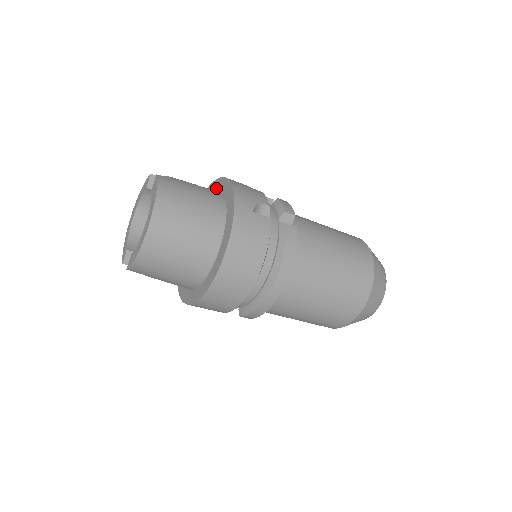
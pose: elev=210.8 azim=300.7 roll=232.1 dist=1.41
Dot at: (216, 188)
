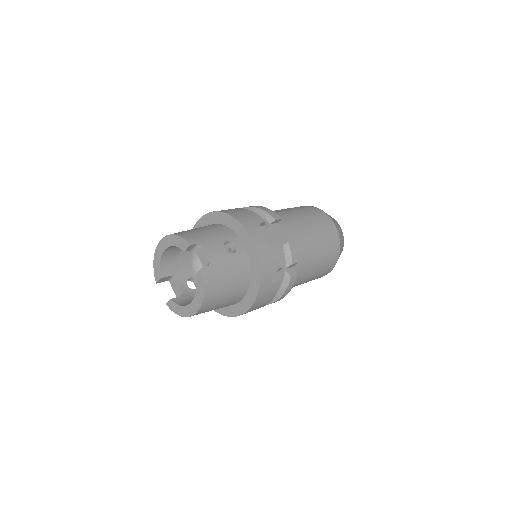
Dot at: (240, 235)
